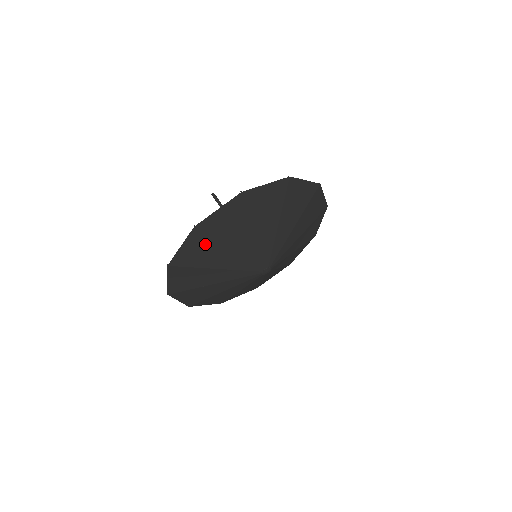
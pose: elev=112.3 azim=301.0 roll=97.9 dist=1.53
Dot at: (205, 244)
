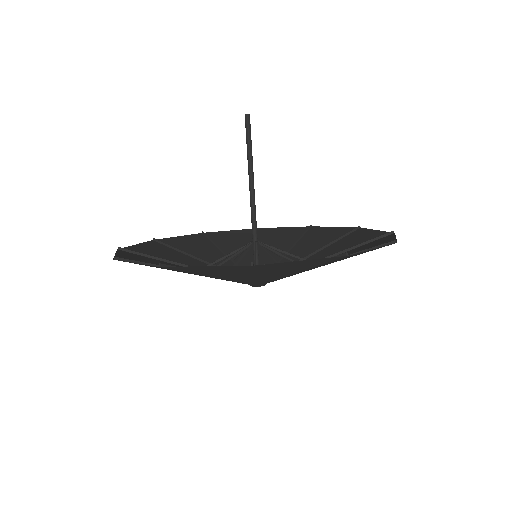
Dot at: occluded
